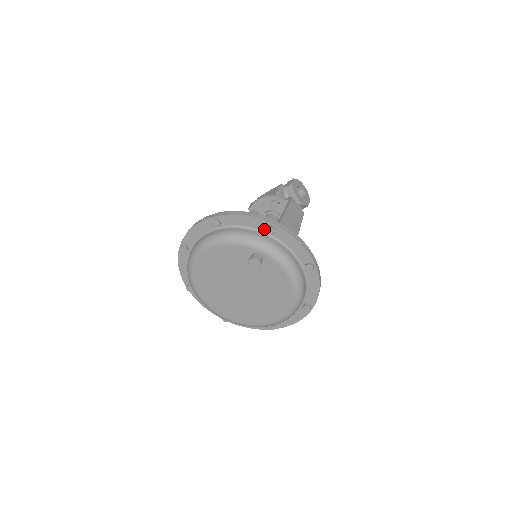
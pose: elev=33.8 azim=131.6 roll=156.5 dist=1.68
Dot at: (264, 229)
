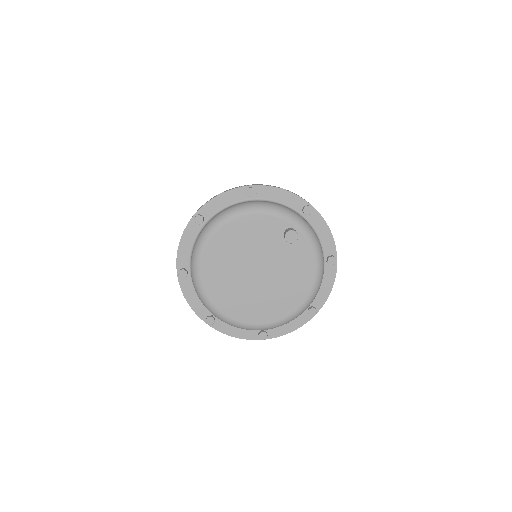
Dot at: (299, 209)
